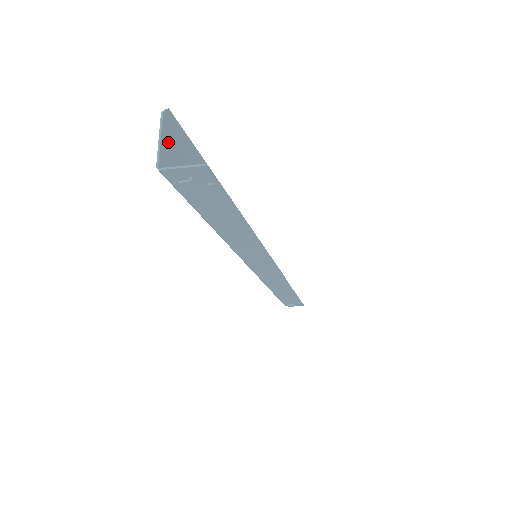
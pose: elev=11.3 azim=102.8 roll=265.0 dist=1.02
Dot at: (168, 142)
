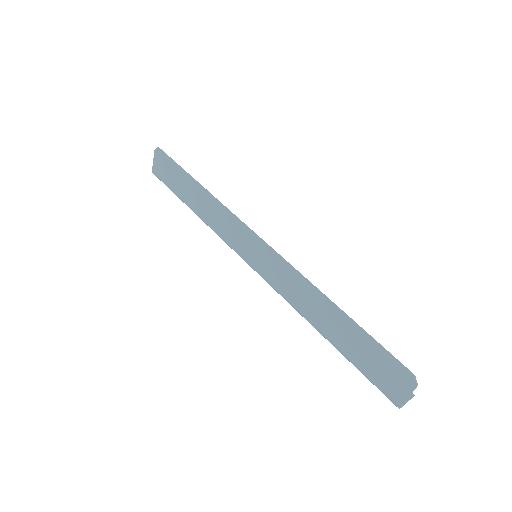
Dot at: (402, 387)
